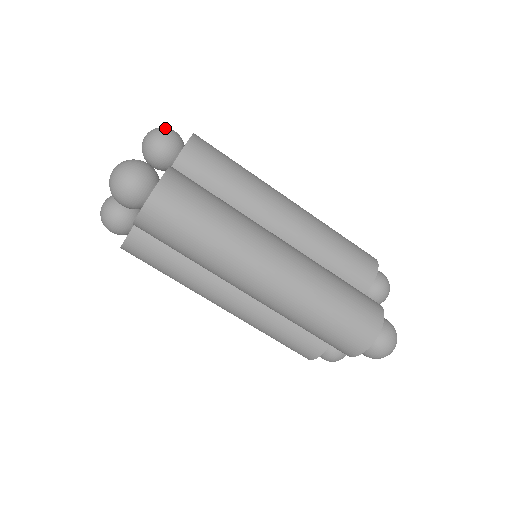
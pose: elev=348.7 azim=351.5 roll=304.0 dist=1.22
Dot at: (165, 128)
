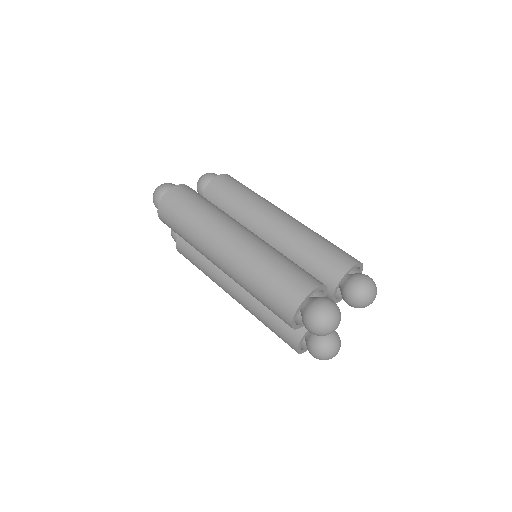
Dot at: (210, 173)
